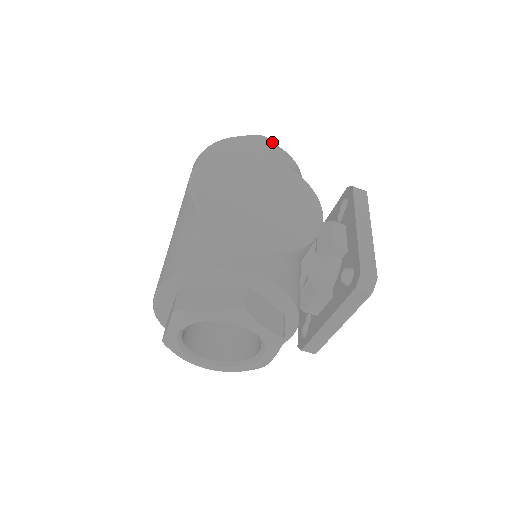
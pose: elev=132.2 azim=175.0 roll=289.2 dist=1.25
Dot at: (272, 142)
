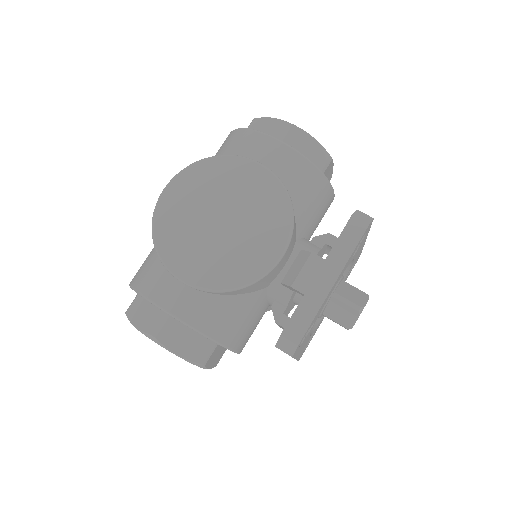
Dot at: (301, 129)
